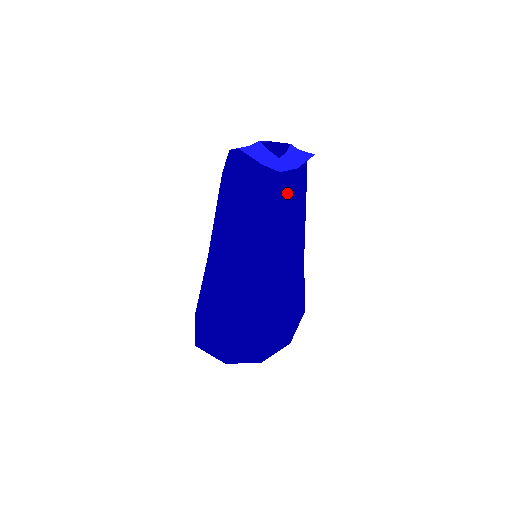
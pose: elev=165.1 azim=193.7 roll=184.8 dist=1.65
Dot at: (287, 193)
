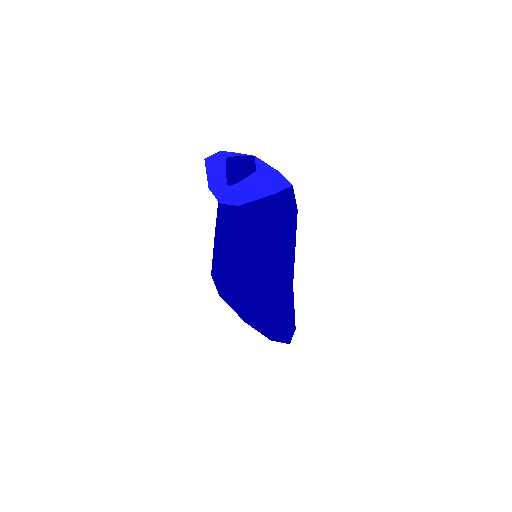
Dot at: (284, 212)
